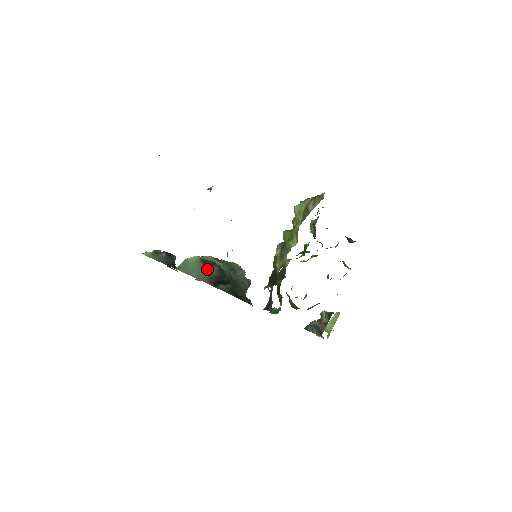
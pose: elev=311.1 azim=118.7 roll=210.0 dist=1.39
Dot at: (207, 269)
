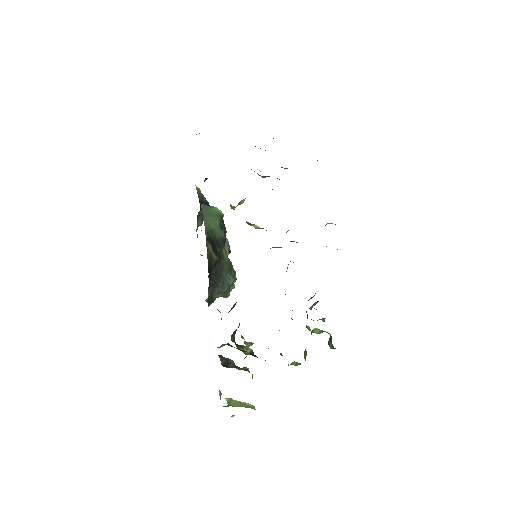
Dot at: (217, 225)
